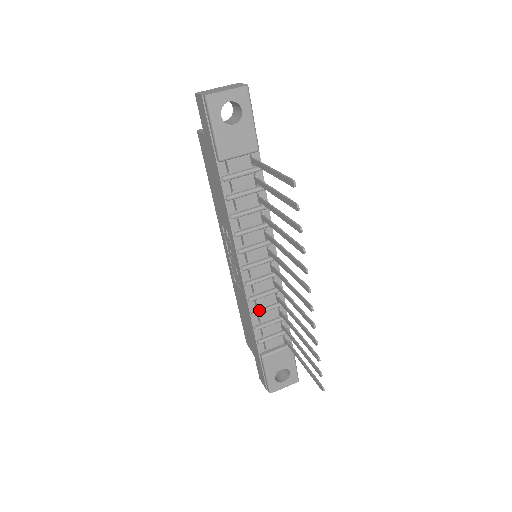
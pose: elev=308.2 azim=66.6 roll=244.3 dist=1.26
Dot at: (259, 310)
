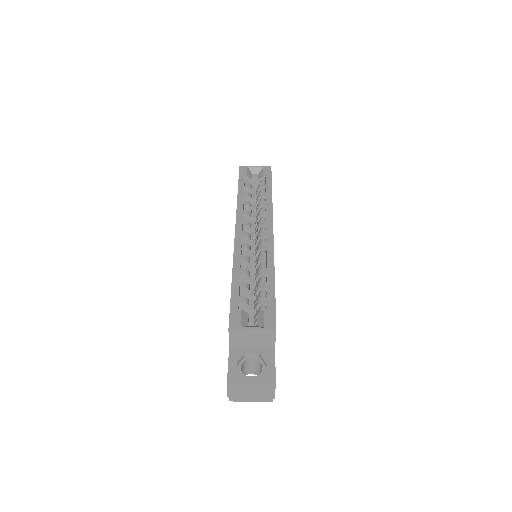
Dot at: occluded
